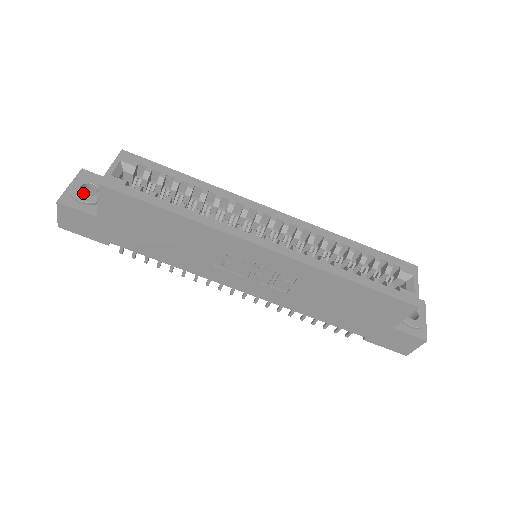
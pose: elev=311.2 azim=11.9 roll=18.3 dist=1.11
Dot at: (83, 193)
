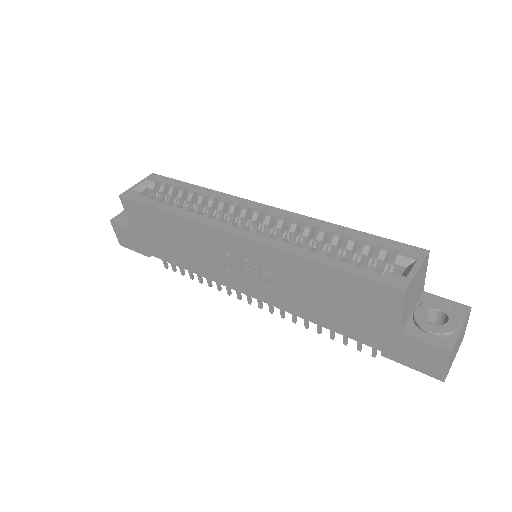
Dot at: occluded
